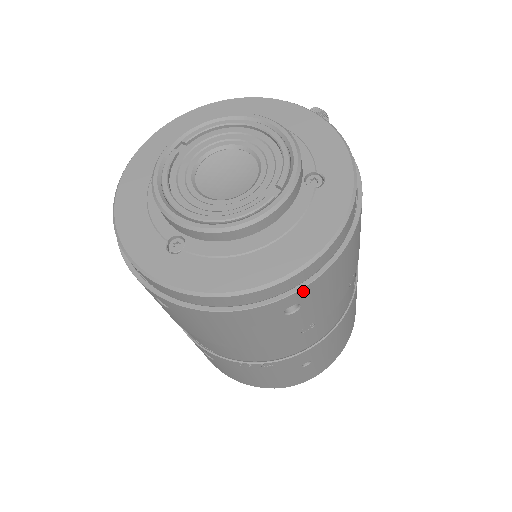
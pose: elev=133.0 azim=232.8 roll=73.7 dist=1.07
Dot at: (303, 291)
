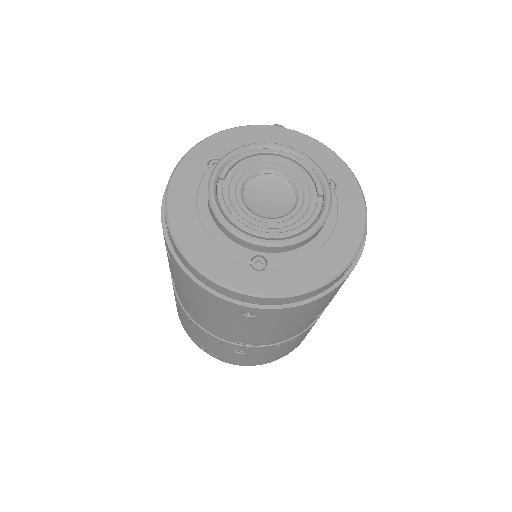
Dot at: occluded
